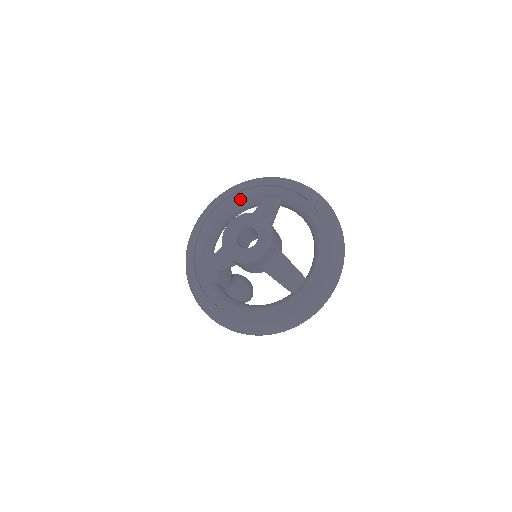
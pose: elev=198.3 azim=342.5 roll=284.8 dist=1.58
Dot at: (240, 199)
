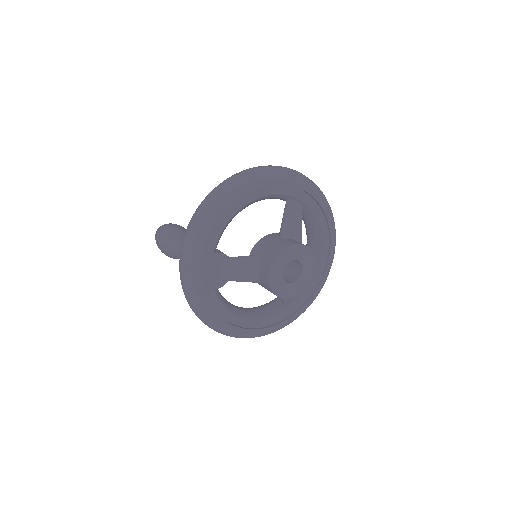
Dot at: (268, 195)
